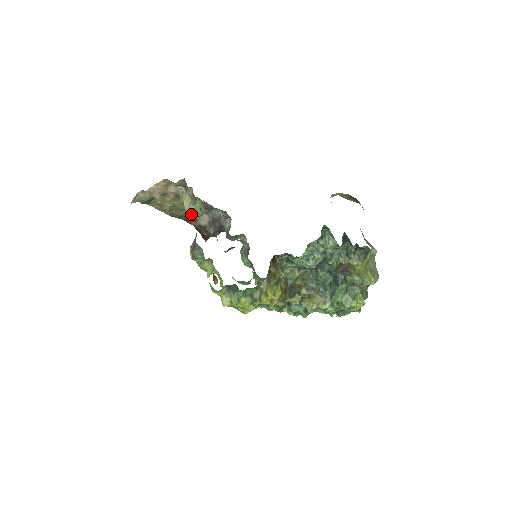
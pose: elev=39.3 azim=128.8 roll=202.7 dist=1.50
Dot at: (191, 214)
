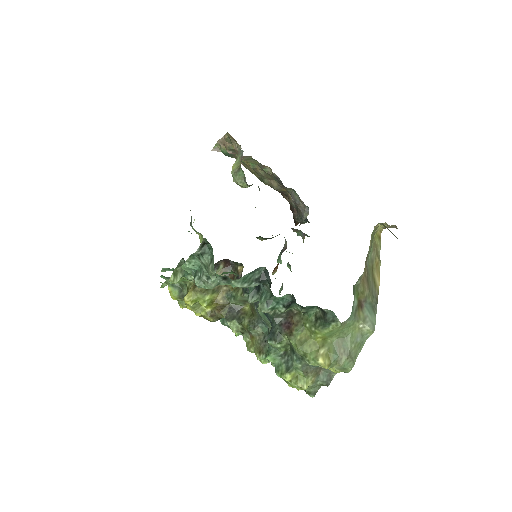
Dot at: (236, 180)
